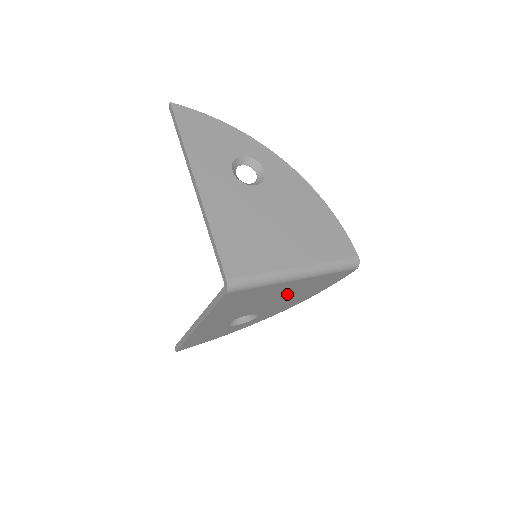
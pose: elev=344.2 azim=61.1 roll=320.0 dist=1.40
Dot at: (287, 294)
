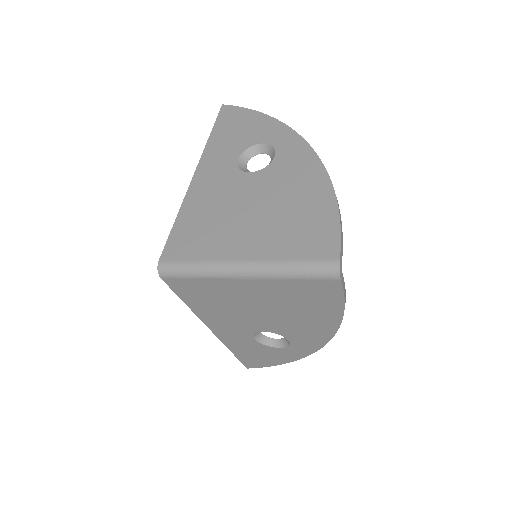
Dot at: (273, 306)
